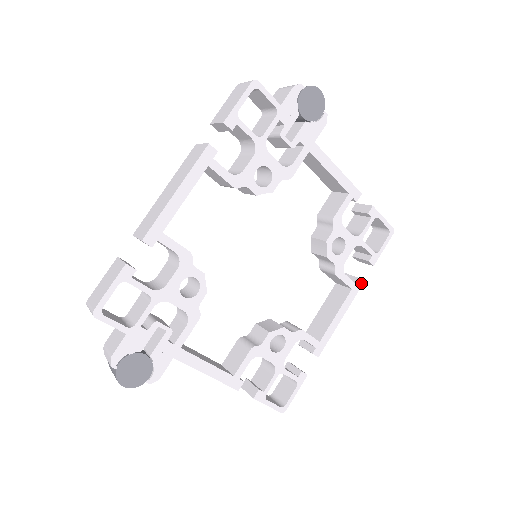
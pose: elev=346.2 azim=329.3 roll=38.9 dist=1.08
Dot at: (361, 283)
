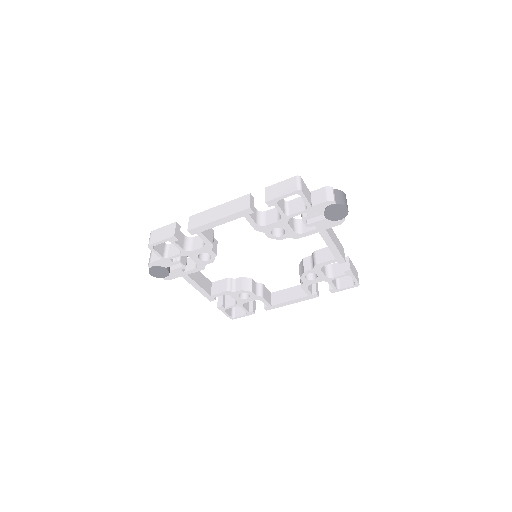
Dot at: (317, 296)
